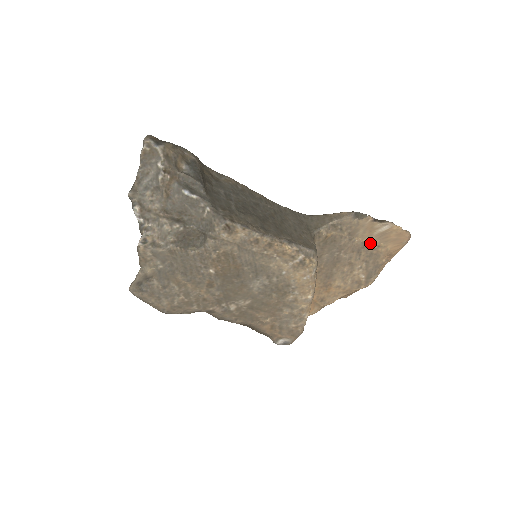
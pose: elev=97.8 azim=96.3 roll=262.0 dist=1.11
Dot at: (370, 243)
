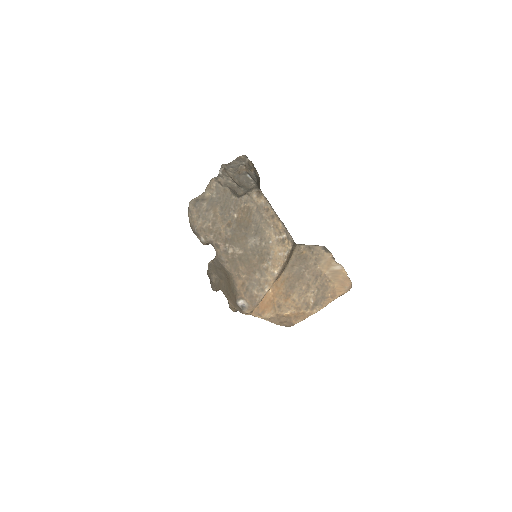
Dot at: (325, 275)
